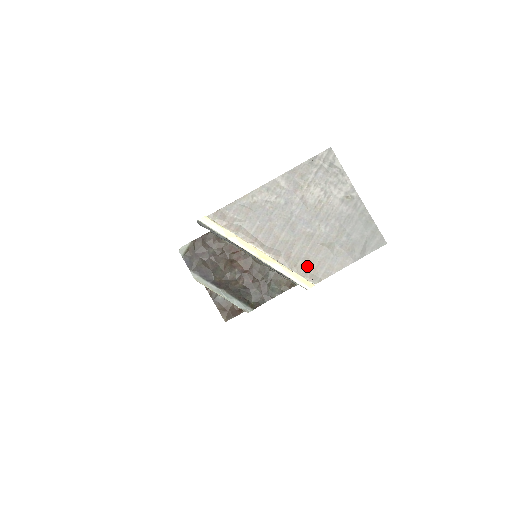
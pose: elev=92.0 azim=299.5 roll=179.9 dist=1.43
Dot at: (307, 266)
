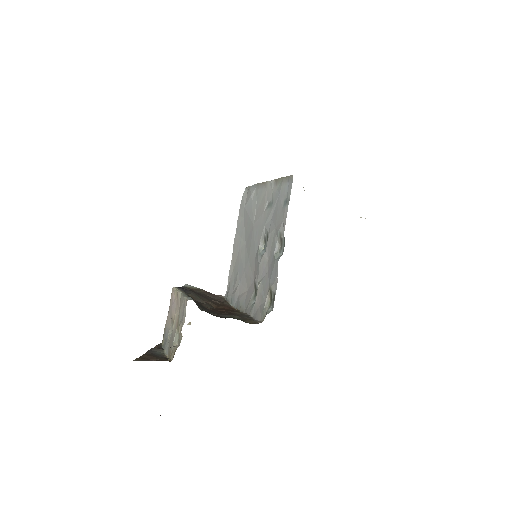
Dot at: occluded
